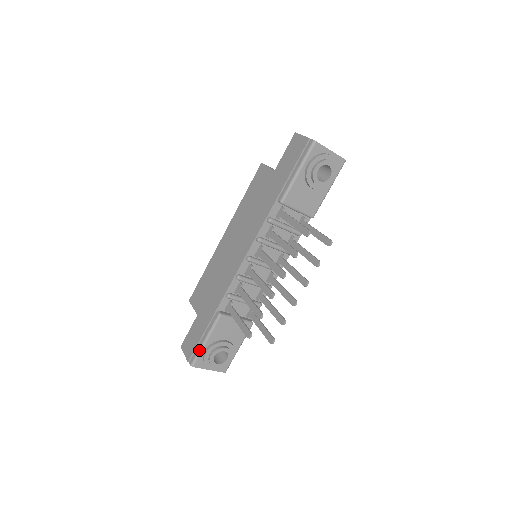
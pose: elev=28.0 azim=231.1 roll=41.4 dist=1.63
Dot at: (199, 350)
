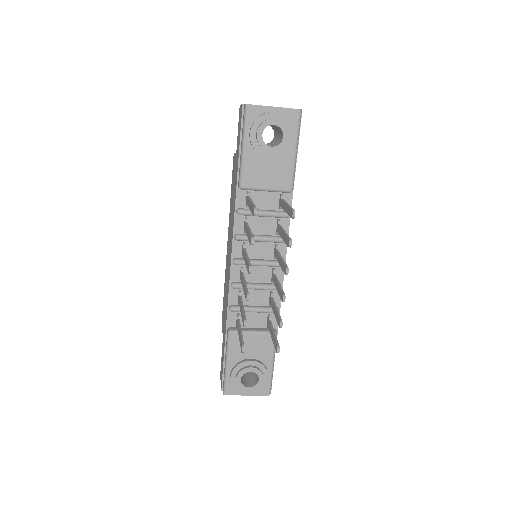
Dot at: (224, 375)
